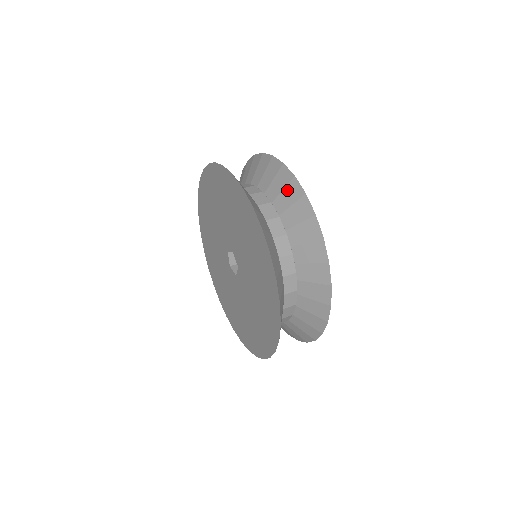
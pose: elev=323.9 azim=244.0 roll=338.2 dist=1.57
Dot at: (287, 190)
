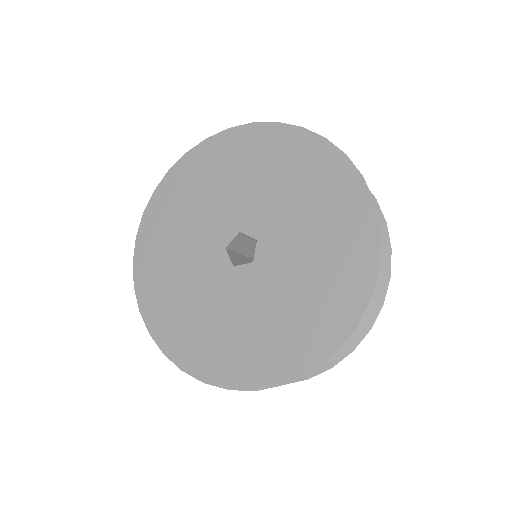
Dot at: occluded
